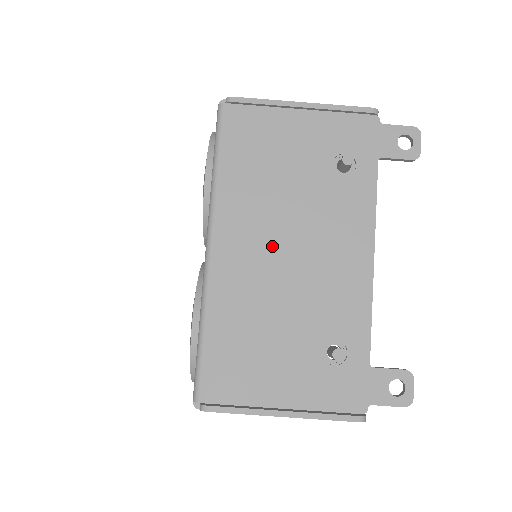
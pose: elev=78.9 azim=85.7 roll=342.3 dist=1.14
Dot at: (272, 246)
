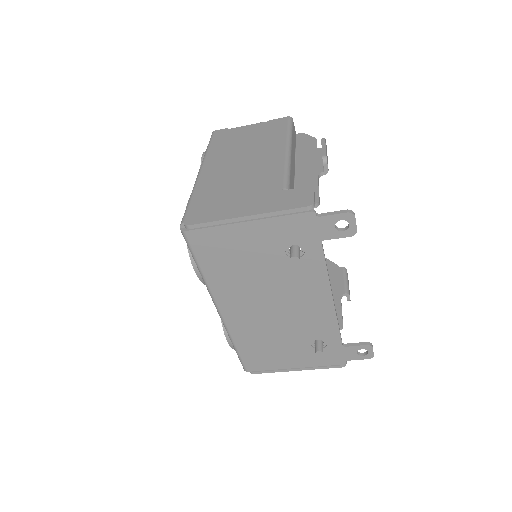
Dot at: (259, 305)
